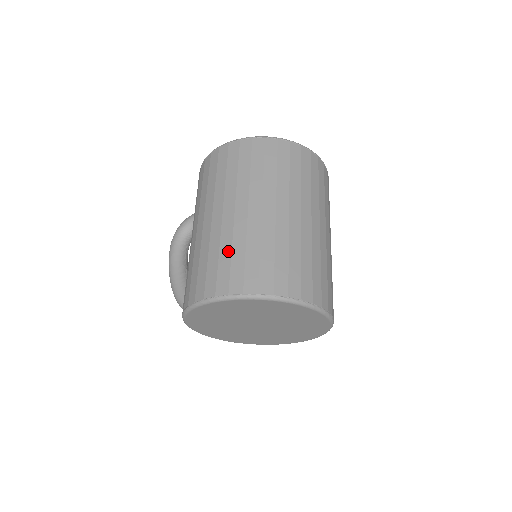
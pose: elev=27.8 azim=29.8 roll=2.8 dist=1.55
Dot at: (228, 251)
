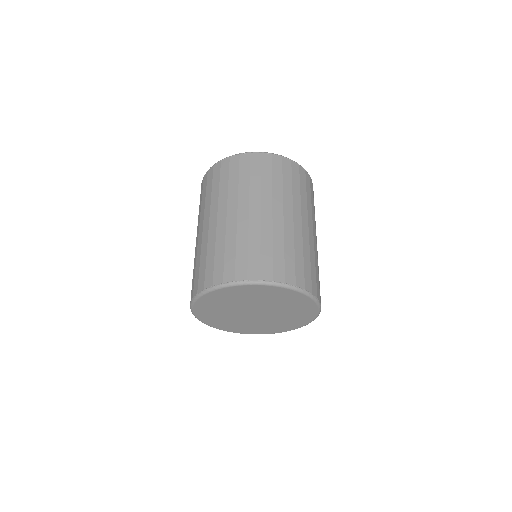
Dot at: (193, 270)
